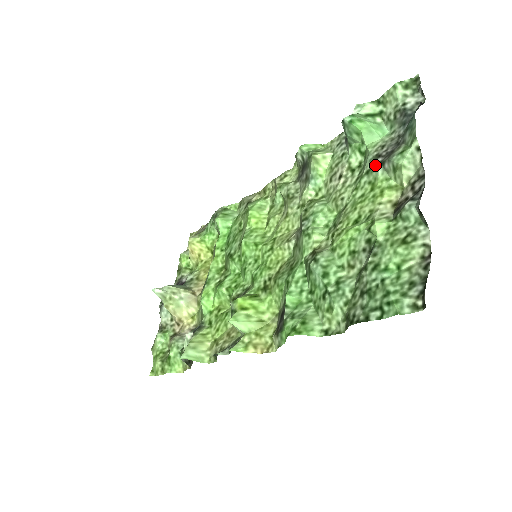
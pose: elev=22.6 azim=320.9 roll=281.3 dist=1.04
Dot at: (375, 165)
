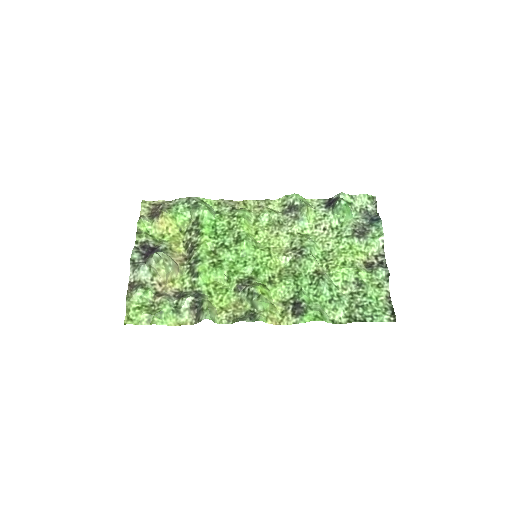
Dot at: (354, 236)
